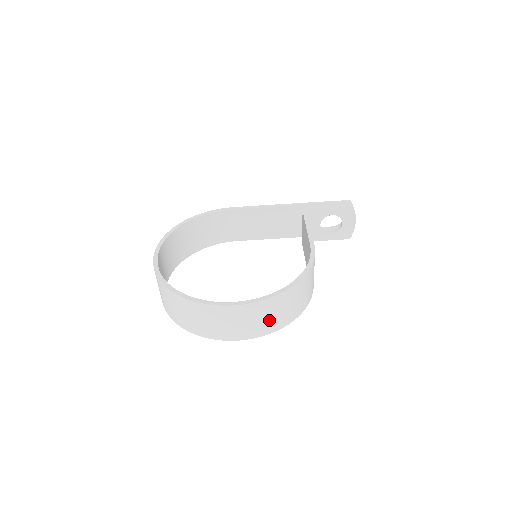
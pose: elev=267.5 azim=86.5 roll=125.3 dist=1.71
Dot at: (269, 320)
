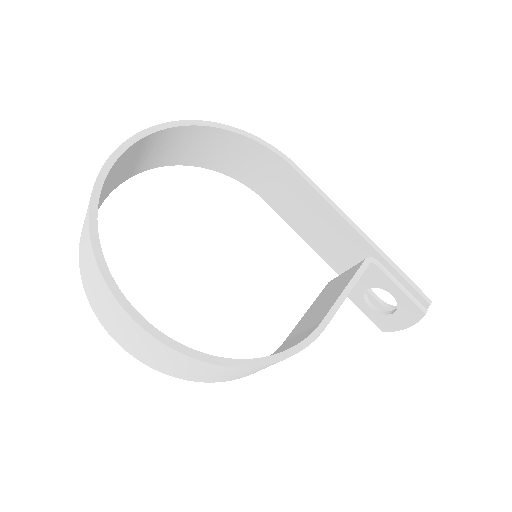
Dot at: (172, 366)
